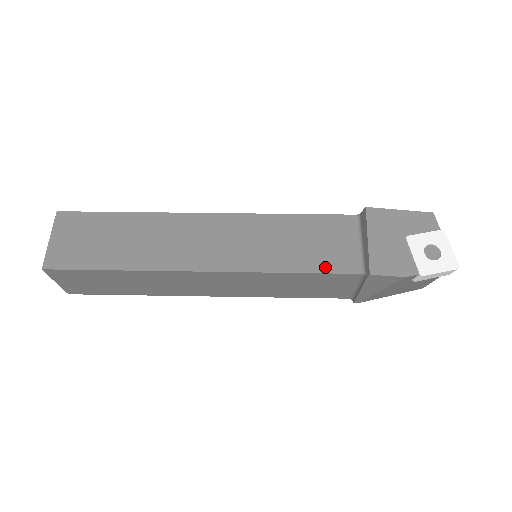
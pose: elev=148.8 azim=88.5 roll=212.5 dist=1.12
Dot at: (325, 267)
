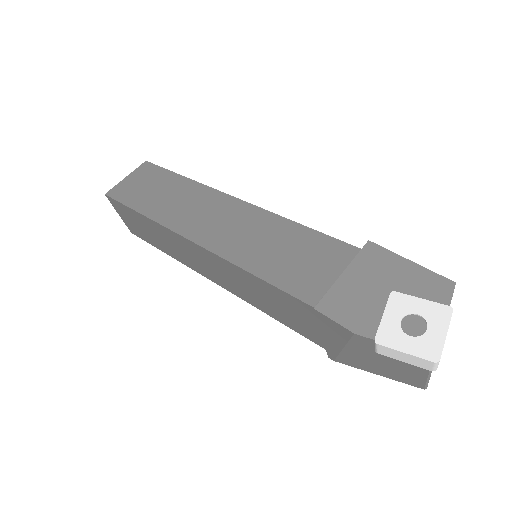
Dot at: (285, 283)
